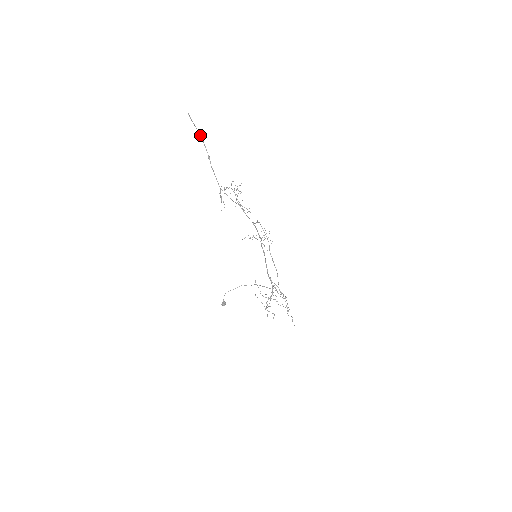
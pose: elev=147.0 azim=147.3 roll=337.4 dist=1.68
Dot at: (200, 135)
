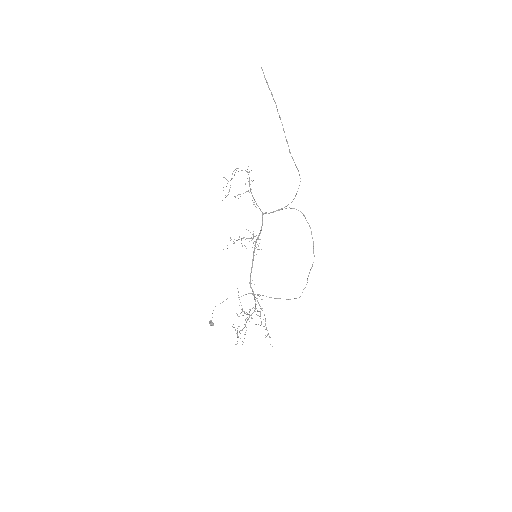
Dot at: occluded
